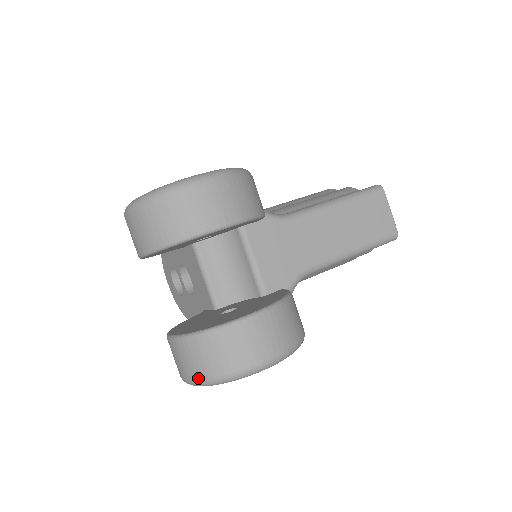
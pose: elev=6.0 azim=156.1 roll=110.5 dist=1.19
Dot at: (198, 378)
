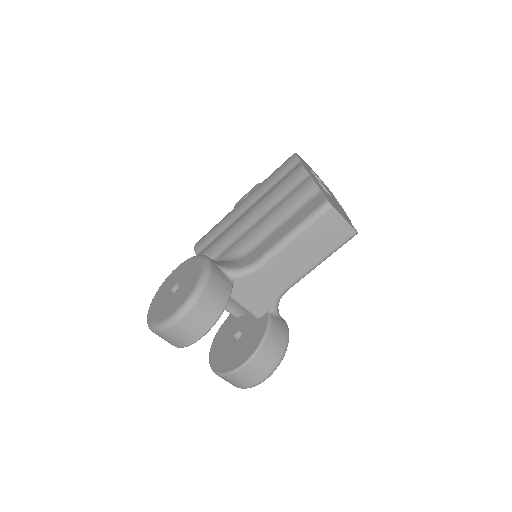
Dot at: occluded
